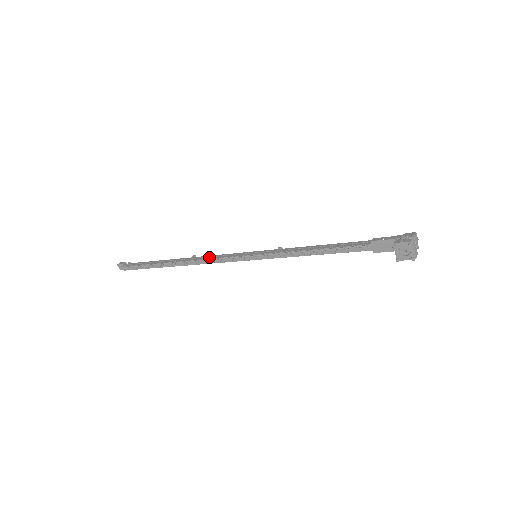
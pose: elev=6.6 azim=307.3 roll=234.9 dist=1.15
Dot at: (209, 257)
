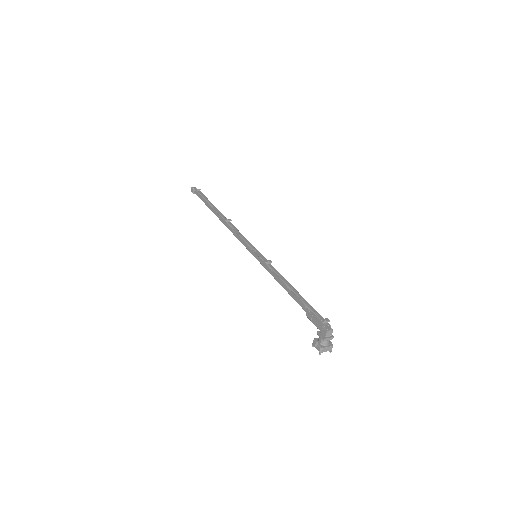
Dot at: (233, 232)
